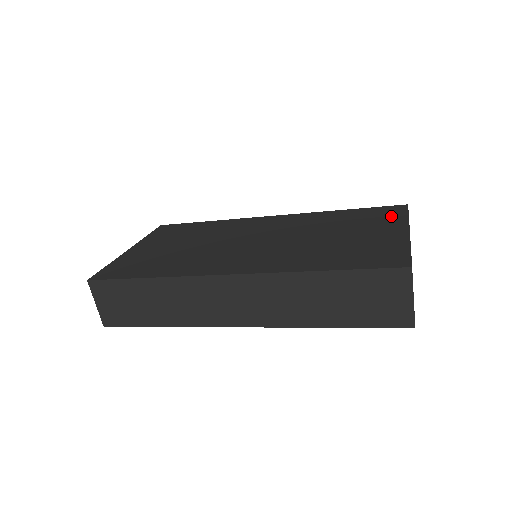
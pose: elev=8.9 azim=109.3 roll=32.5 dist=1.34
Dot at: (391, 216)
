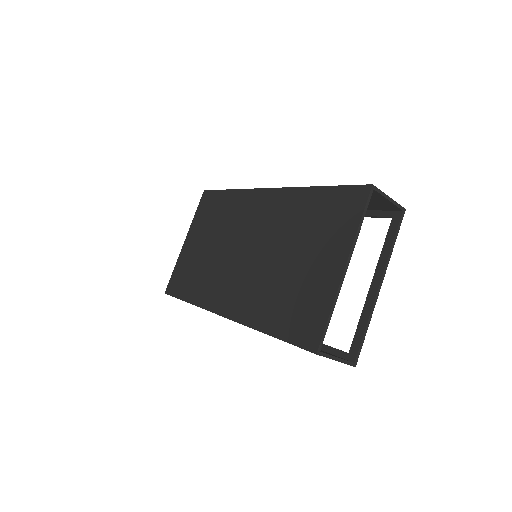
Dot at: (345, 220)
